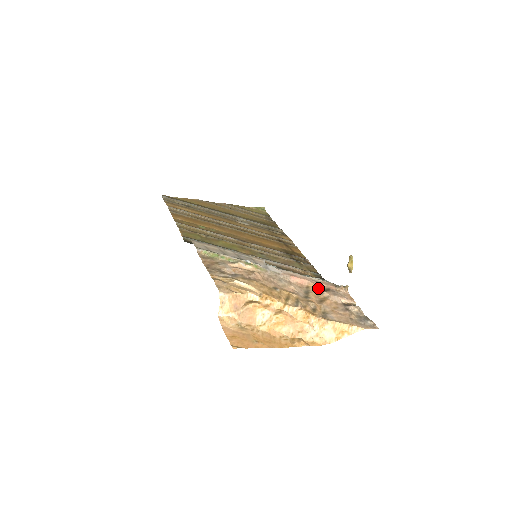
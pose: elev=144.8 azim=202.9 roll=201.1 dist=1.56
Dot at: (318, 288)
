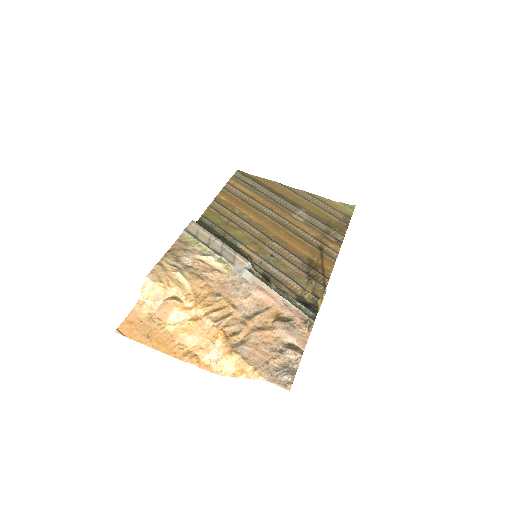
Dot at: (279, 314)
